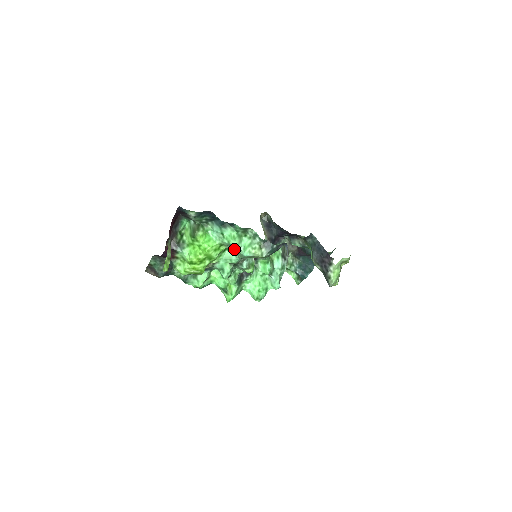
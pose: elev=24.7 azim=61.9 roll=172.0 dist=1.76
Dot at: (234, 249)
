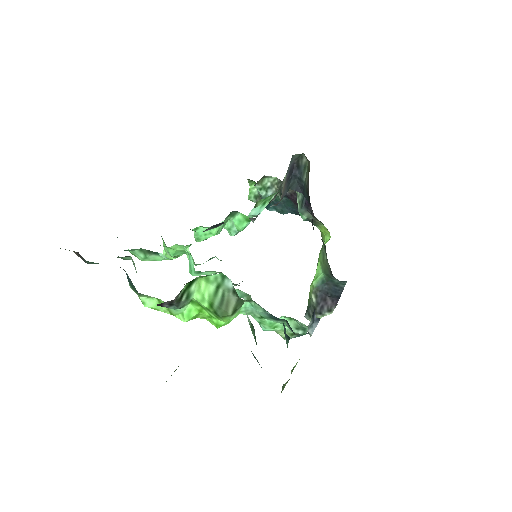
Dot at: occluded
